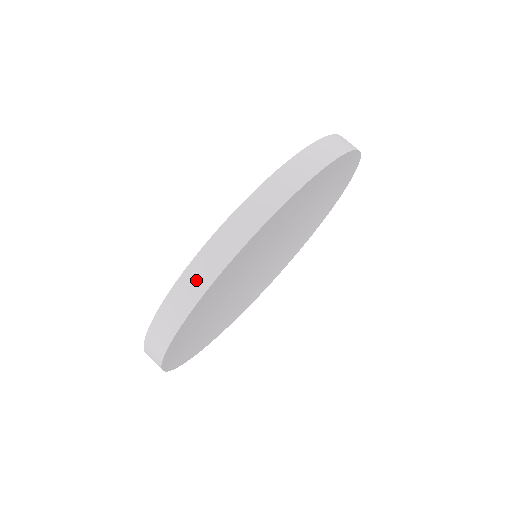
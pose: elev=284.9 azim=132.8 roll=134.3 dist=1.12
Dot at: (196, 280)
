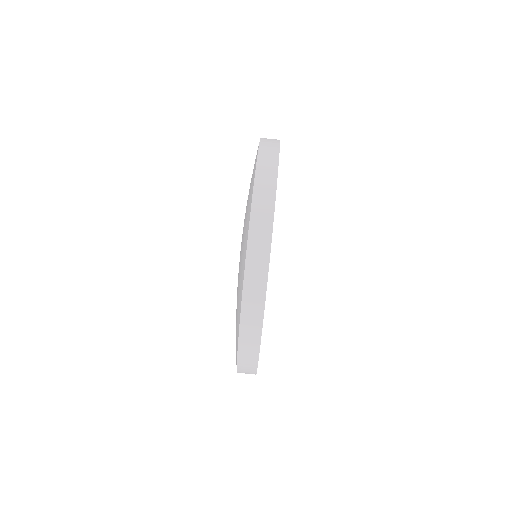
Dot at: (248, 357)
